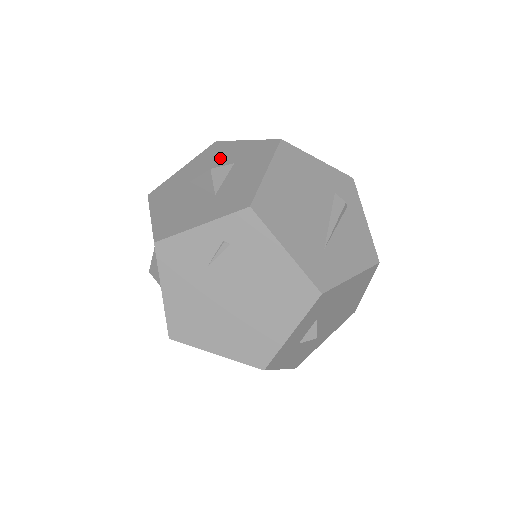
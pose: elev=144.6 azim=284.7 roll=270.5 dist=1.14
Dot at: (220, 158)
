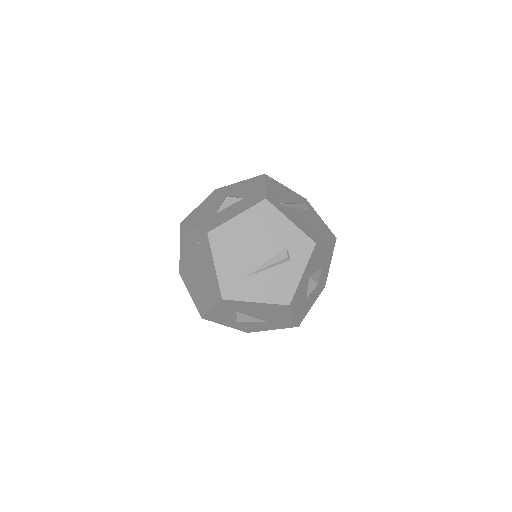
Dot at: (248, 189)
